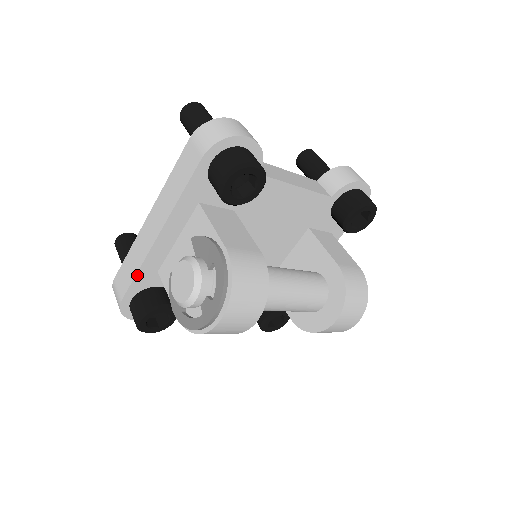
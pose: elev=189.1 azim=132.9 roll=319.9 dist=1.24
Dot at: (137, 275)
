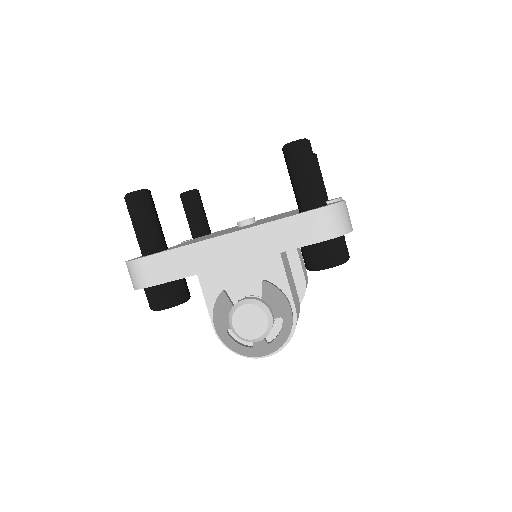
Dot at: (184, 277)
